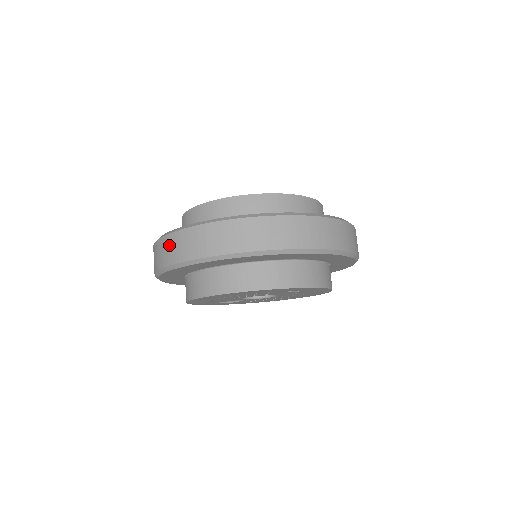
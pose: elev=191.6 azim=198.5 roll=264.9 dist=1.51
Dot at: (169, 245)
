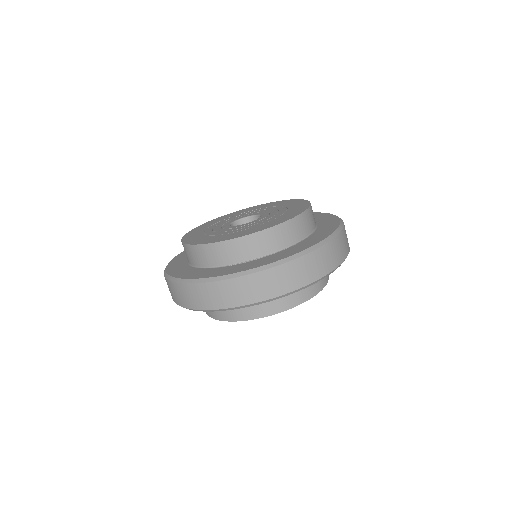
Dot at: (263, 282)
